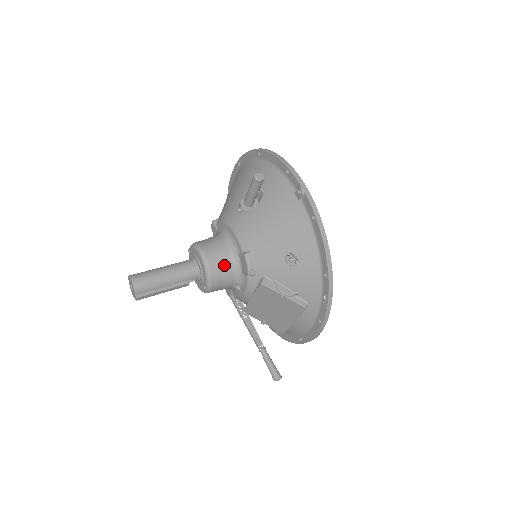
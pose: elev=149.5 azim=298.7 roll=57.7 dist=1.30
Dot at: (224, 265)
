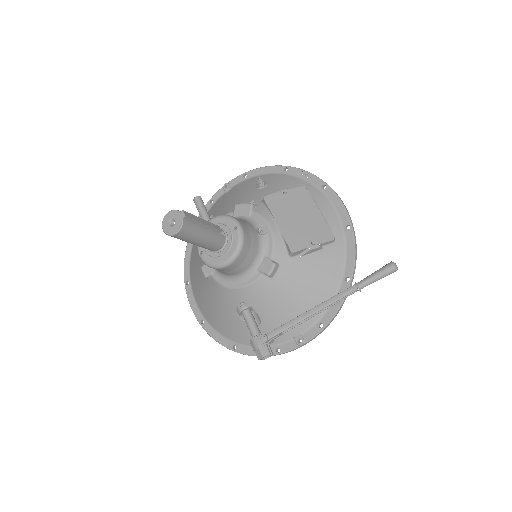
Dot at: occluded
